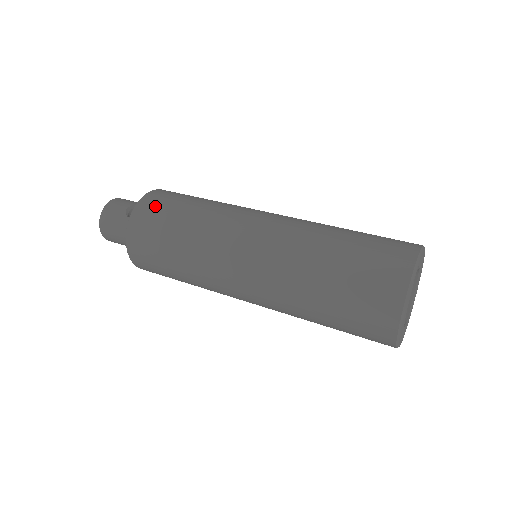
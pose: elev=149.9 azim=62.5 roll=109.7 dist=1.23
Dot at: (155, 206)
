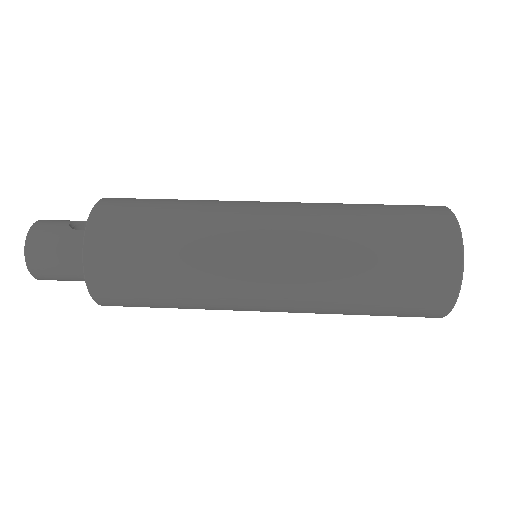
Dot at: (125, 203)
